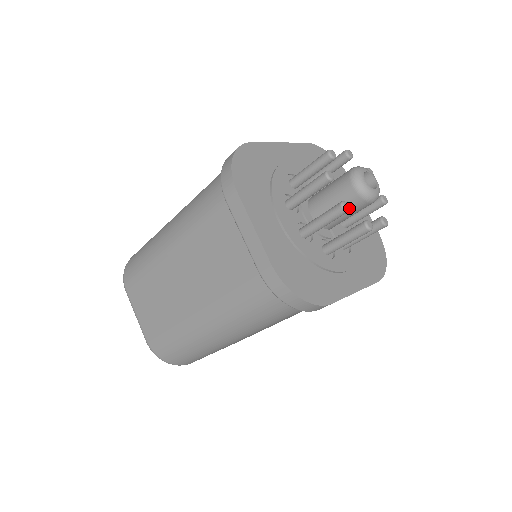
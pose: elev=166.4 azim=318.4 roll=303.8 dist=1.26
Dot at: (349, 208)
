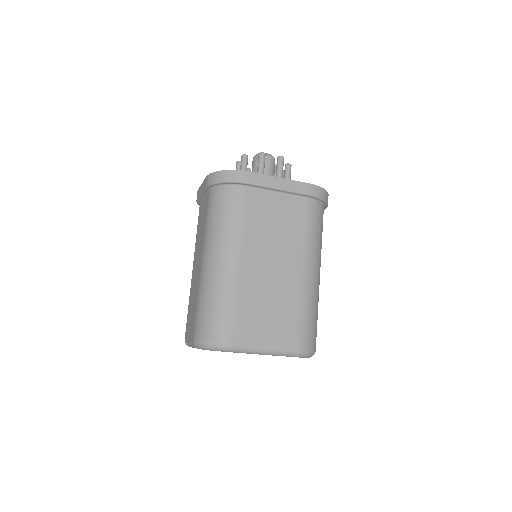
Dot at: (247, 155)
